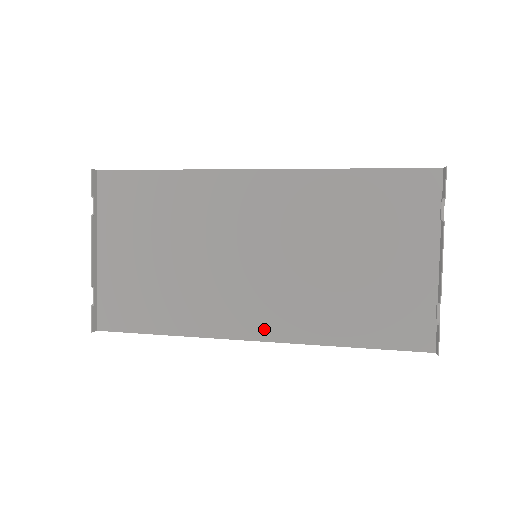
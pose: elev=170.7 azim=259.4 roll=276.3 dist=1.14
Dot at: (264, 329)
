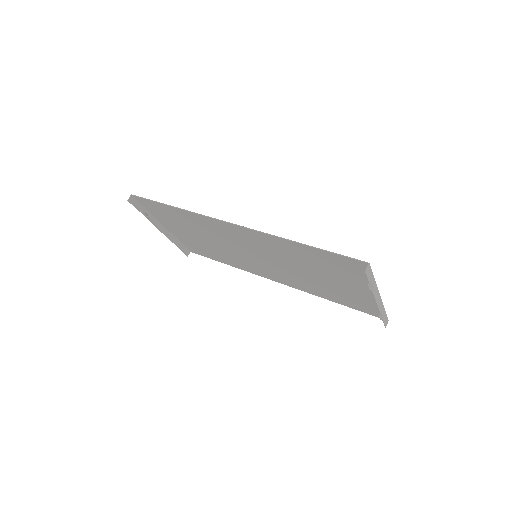
Dot at: (279, 280)
